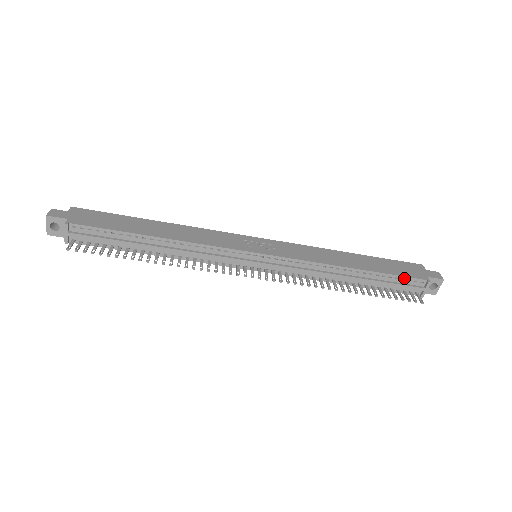
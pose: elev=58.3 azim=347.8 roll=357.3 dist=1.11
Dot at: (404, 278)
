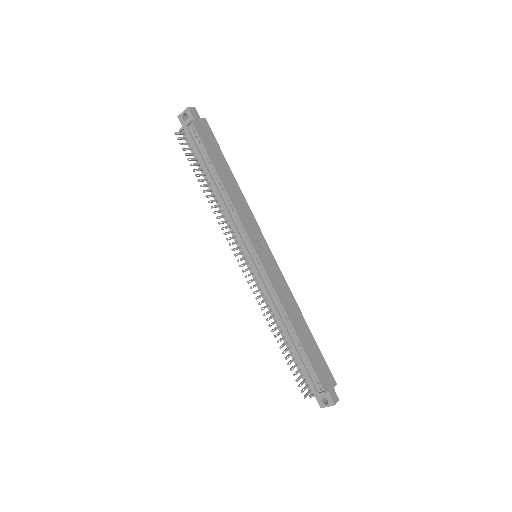
Dot at: (313, 372)
